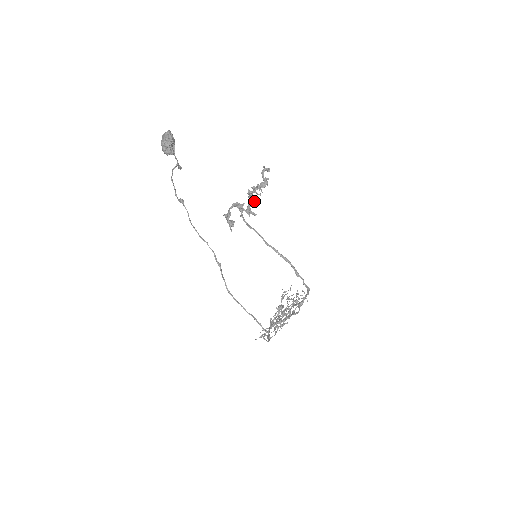
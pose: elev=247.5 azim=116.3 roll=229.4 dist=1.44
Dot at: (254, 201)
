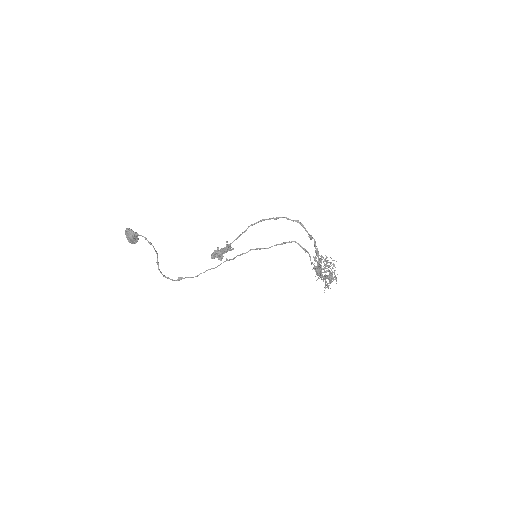
Dot at: occluded
